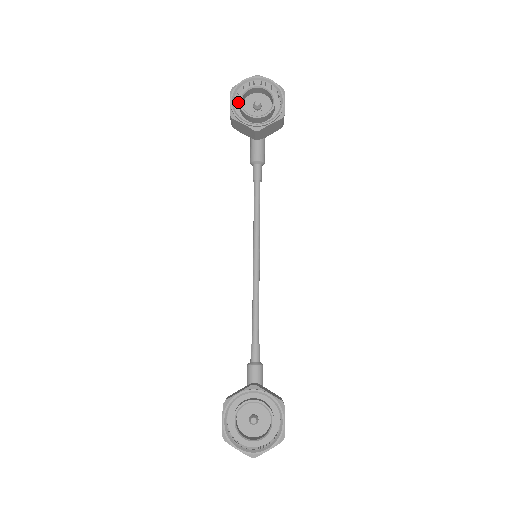
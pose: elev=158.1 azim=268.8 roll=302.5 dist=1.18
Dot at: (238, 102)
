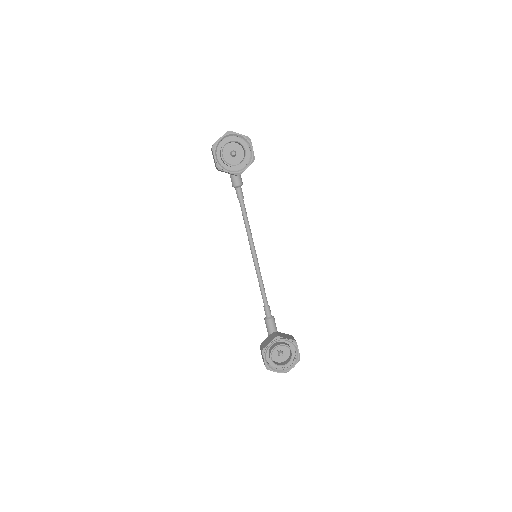
Dot at: (218, 153)
